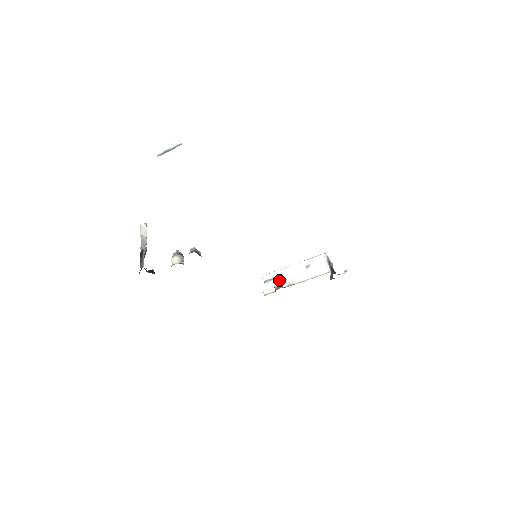
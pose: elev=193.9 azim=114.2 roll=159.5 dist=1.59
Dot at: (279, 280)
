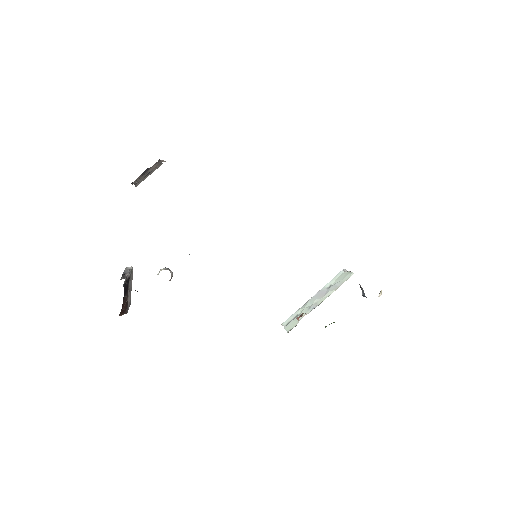
Dot at: (301, 313)
